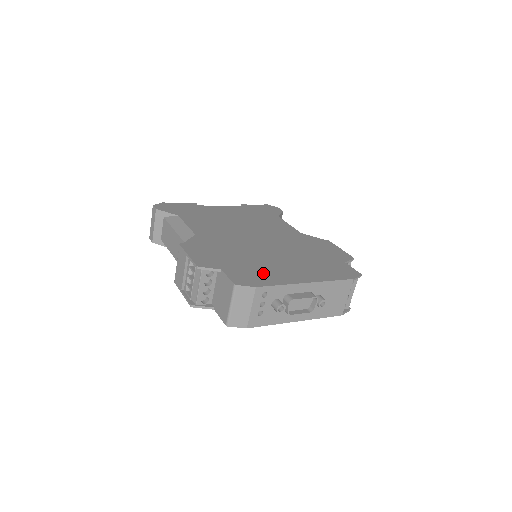
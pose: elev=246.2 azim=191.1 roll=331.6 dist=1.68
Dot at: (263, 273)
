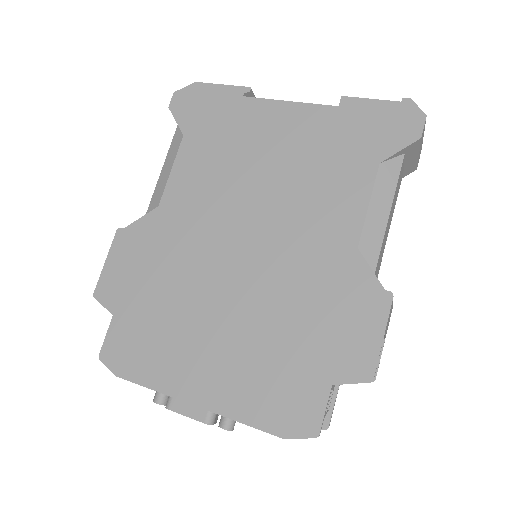
Dot at: (155, 349)
